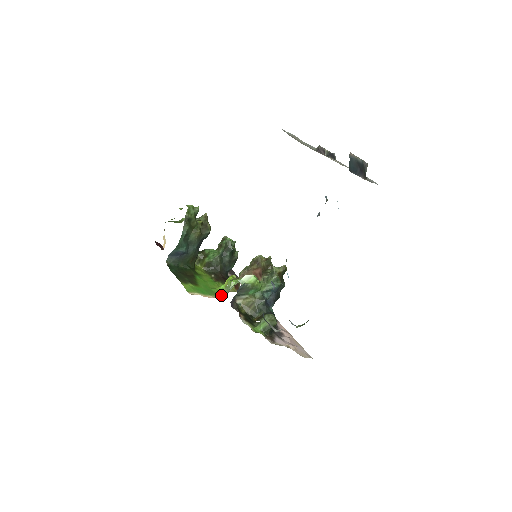
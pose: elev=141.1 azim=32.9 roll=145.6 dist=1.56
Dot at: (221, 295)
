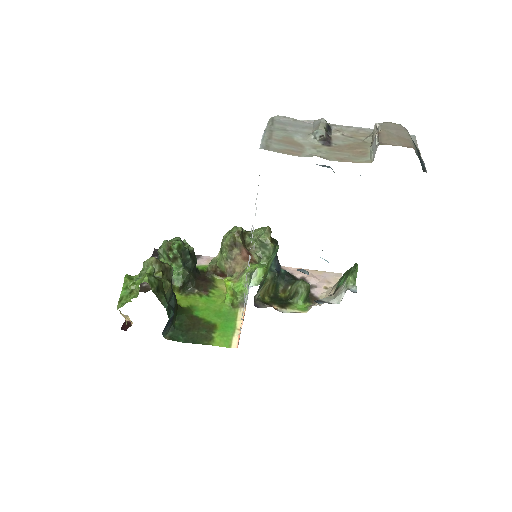
Dot at: (238, 308)
